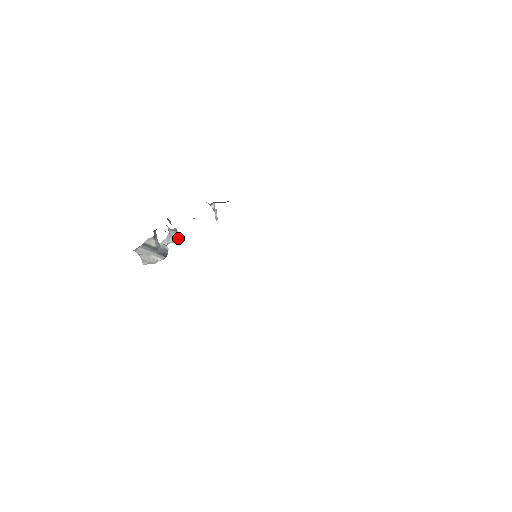
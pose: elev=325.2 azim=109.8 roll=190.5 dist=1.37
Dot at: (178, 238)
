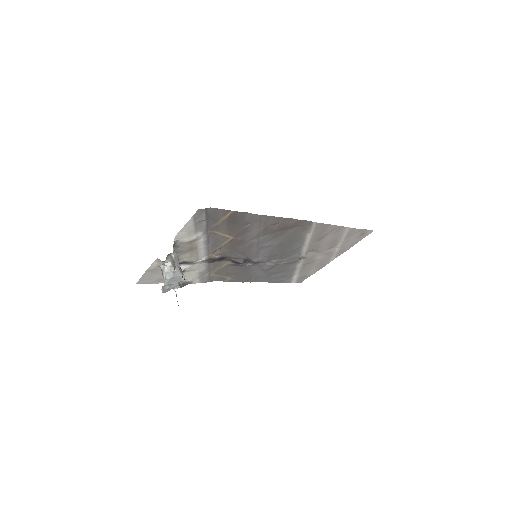
Dot at: occluded
